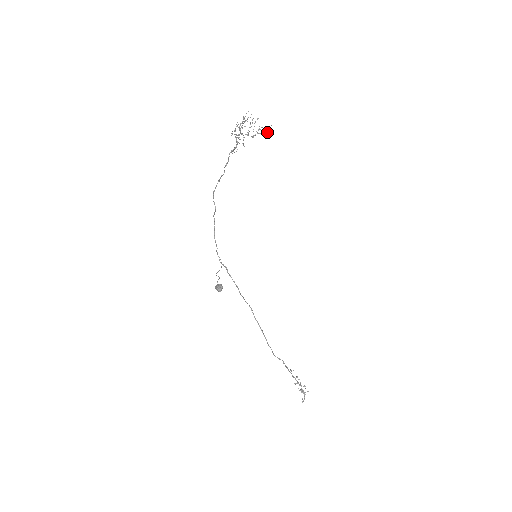
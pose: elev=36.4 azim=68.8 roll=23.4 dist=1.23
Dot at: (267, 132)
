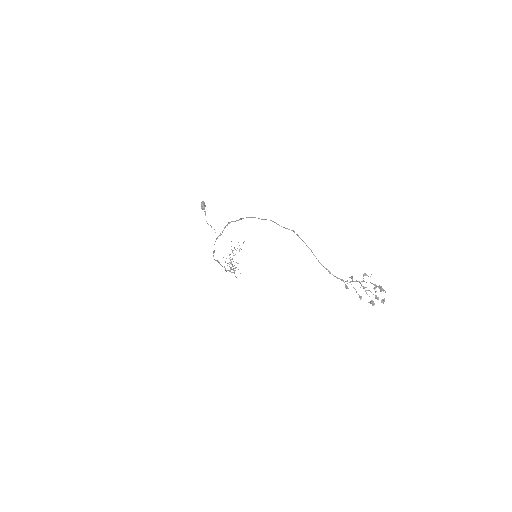
Dot at: occluded
